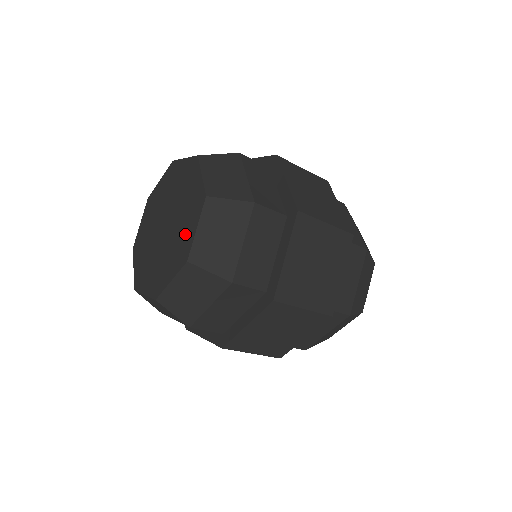
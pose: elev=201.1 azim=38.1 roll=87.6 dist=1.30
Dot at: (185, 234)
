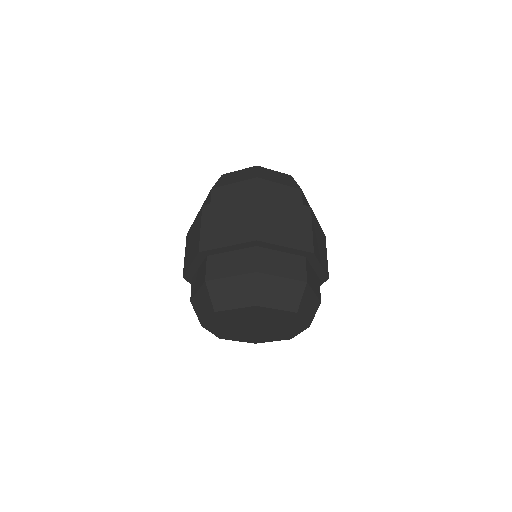
Dot at: occluded
